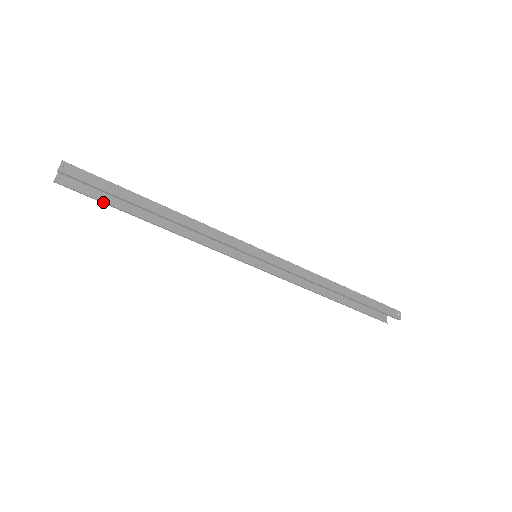
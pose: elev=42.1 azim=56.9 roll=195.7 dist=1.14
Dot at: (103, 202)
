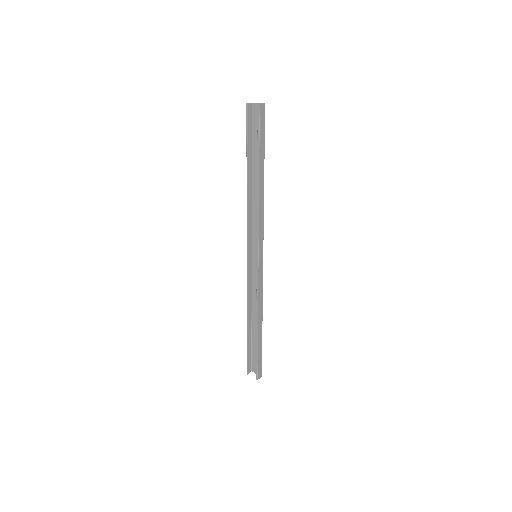
Dot at: (247, 140)
